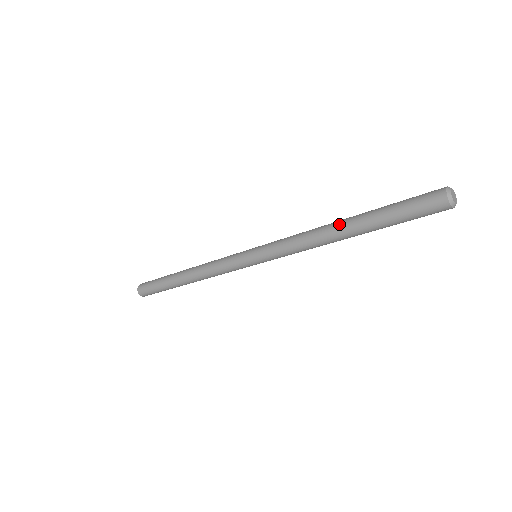
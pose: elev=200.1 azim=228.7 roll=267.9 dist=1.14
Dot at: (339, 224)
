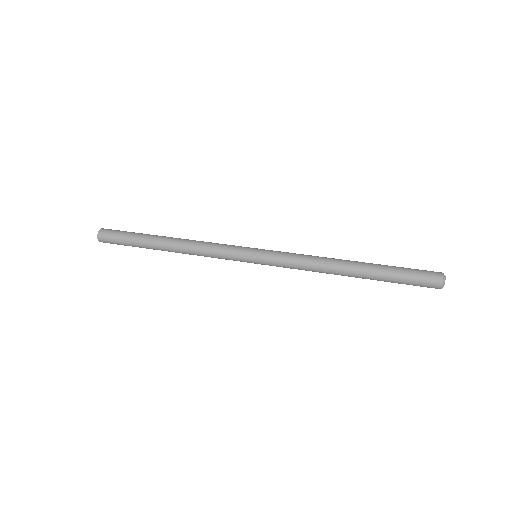
Dot at: (351, 263)
